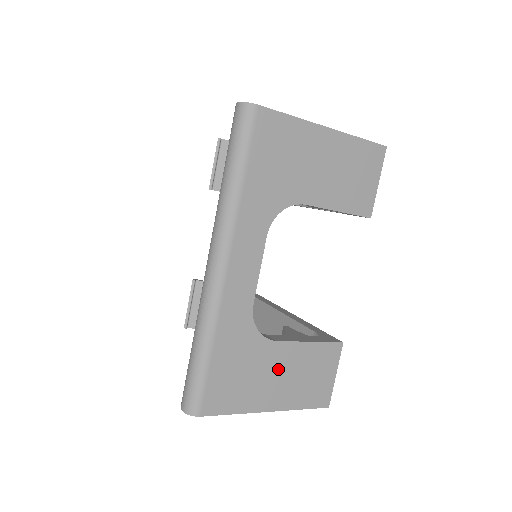
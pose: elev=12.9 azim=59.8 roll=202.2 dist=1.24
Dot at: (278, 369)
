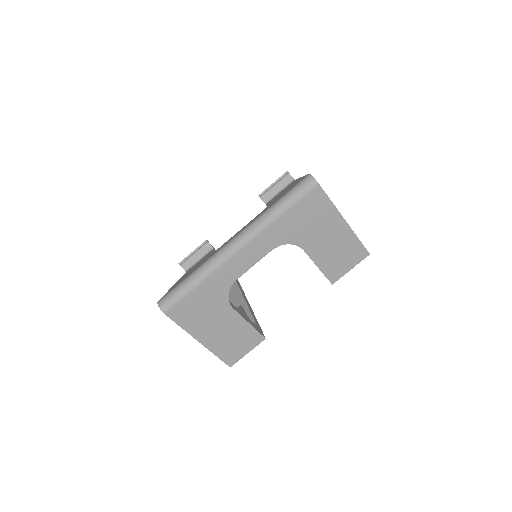
Dot at: (222, 323)
